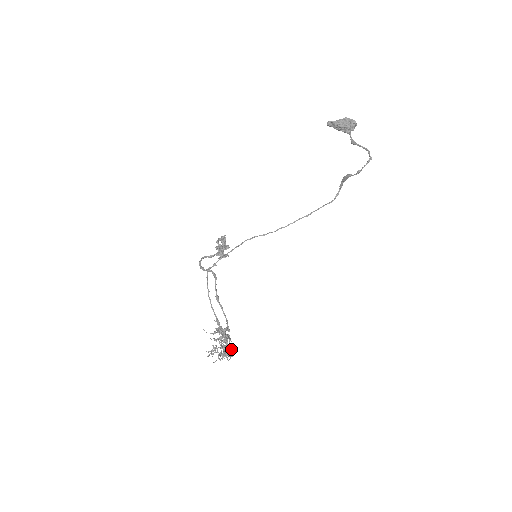
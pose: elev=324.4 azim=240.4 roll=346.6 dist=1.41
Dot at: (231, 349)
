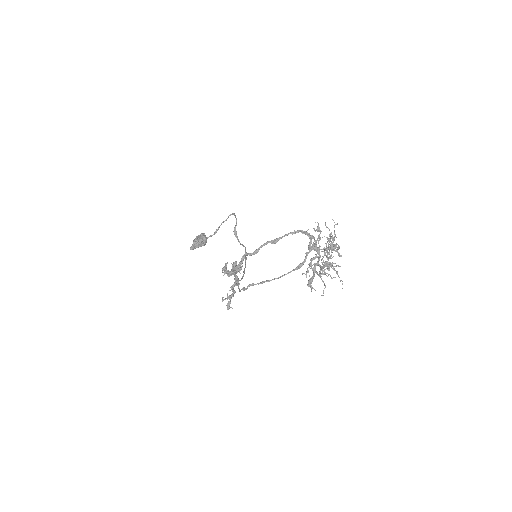
Dot at: occluded
